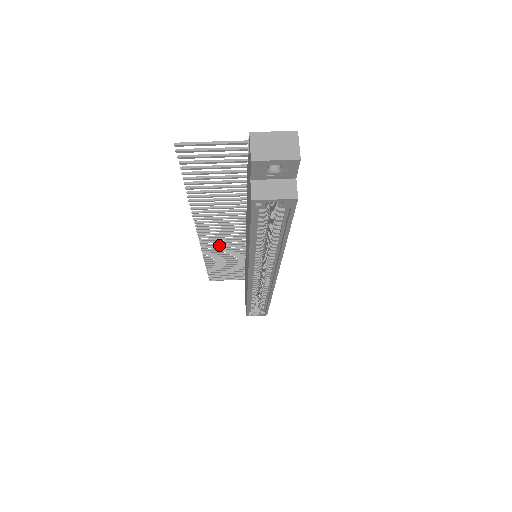
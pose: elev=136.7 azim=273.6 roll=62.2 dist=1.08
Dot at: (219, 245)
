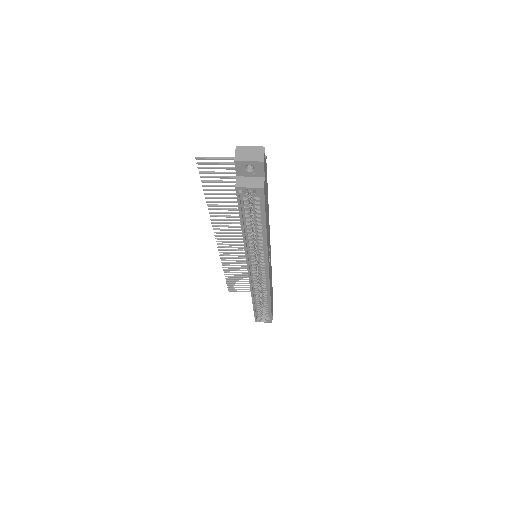
Dot at: occluded
